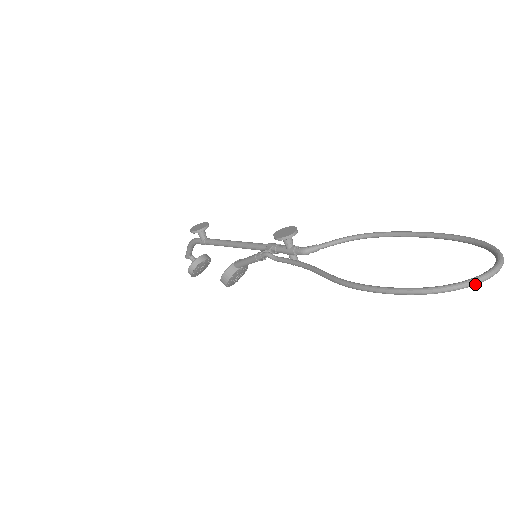
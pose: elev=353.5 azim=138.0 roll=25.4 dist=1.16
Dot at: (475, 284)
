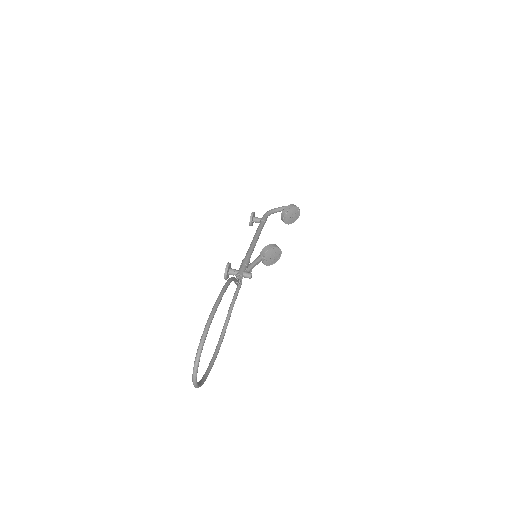
Dot at: occluded
